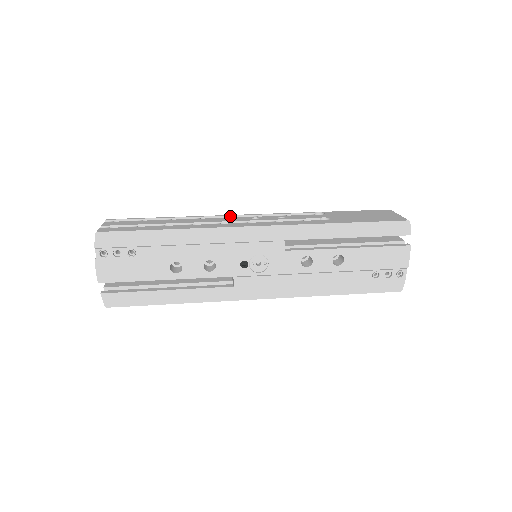
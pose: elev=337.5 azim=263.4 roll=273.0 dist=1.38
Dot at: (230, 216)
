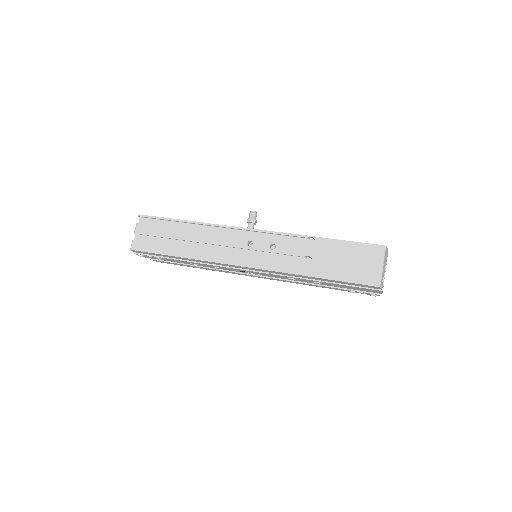
Dot at: (233, 228)
